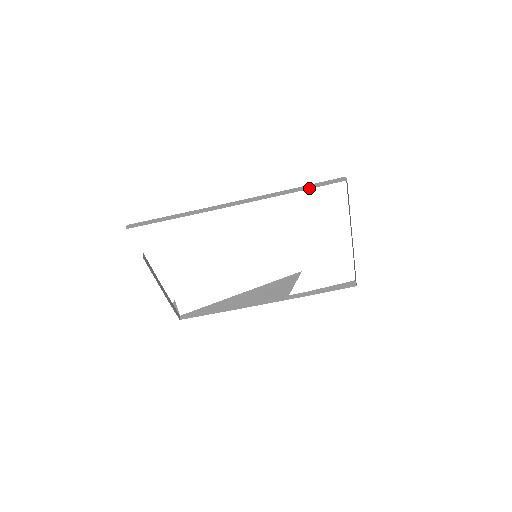
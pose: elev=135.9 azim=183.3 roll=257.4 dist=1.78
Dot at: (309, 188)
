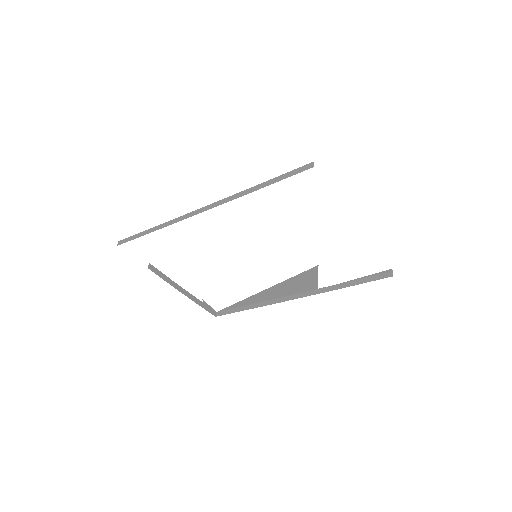
Dot at: (272, 183)
